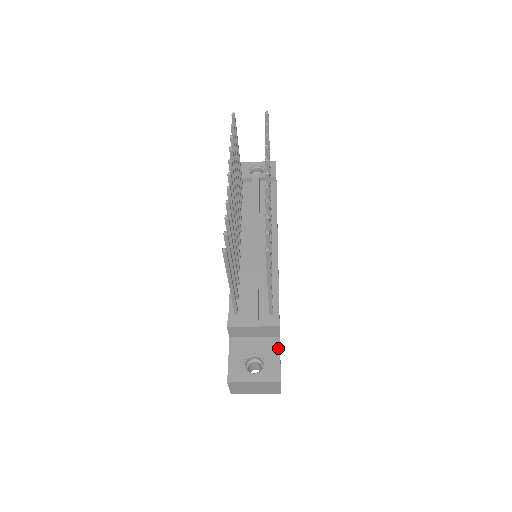
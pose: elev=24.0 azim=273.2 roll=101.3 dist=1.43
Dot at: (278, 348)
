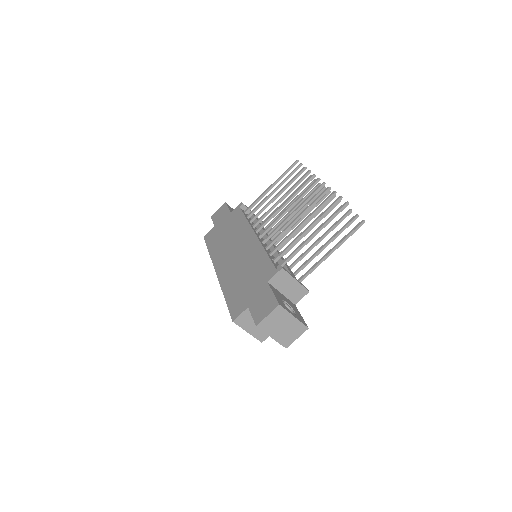
Dot at: occluded
